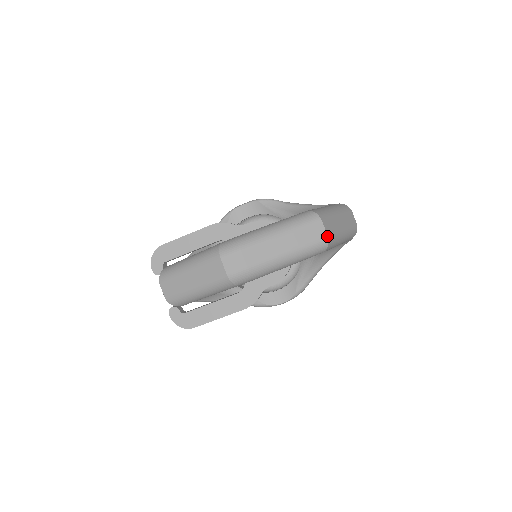
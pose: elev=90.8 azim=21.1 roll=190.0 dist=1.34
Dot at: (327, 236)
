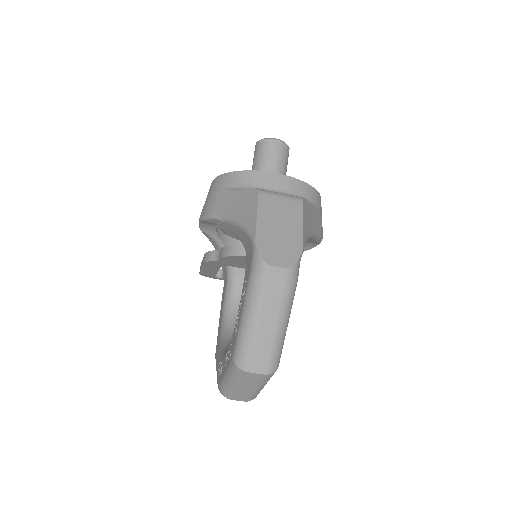
Dot at: (265, 375)
